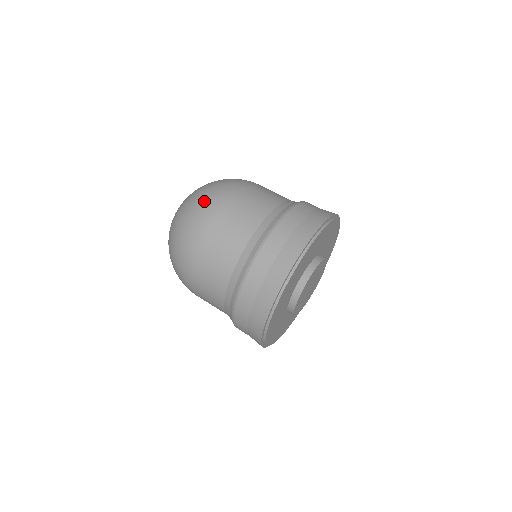
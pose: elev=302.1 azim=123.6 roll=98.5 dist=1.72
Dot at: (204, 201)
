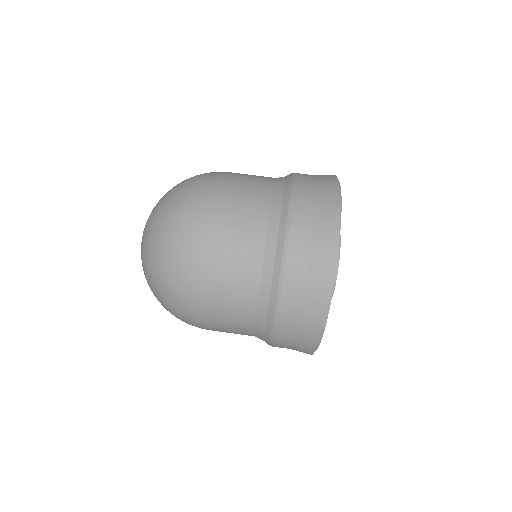
Dot at: (176, 301)
